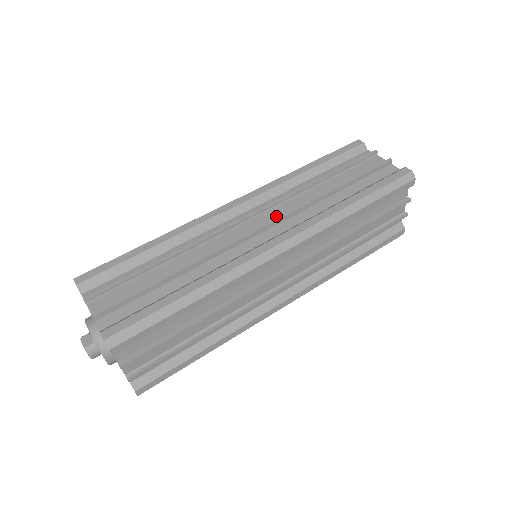
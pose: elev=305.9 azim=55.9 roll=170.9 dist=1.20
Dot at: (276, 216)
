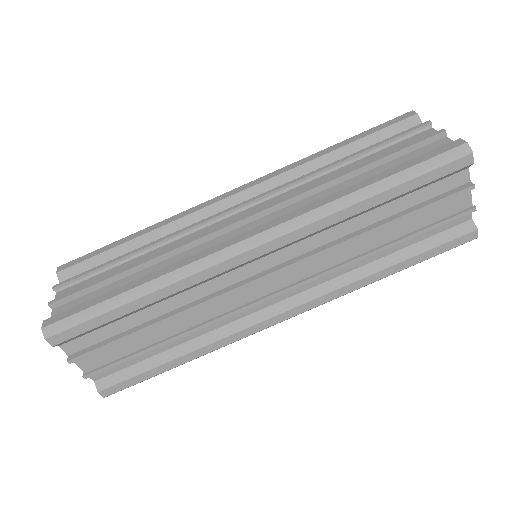
Dot at: occluded
